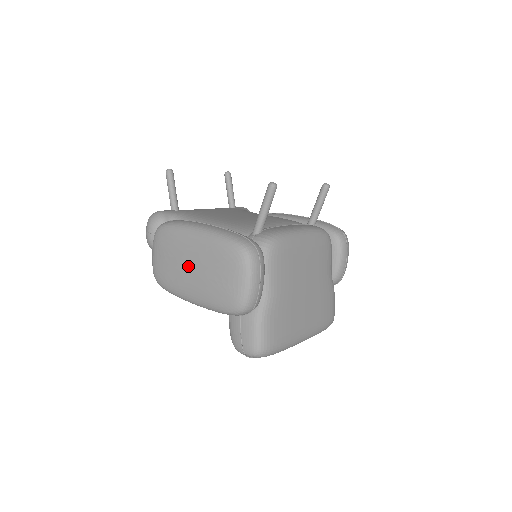
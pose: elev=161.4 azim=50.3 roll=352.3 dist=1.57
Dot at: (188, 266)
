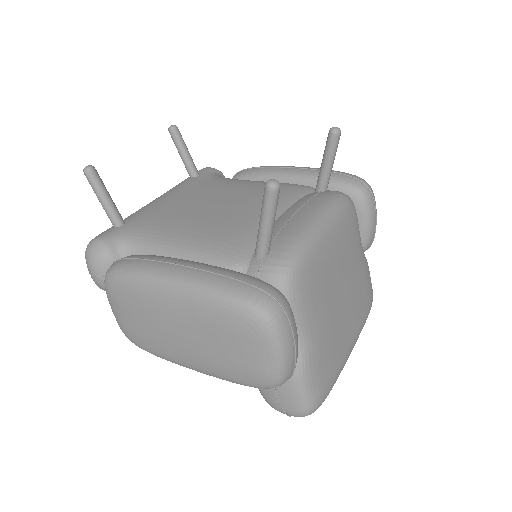
Dot at: (174, 333)
